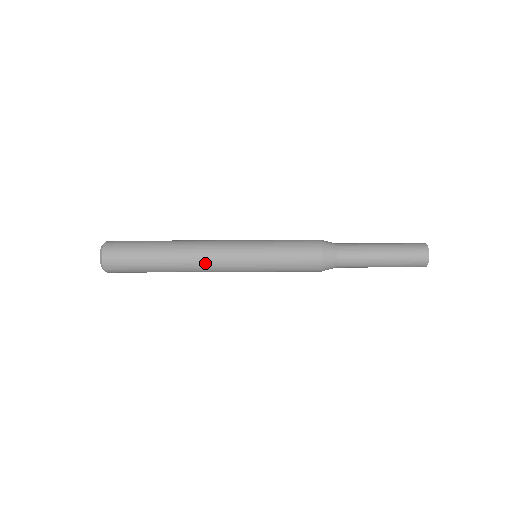
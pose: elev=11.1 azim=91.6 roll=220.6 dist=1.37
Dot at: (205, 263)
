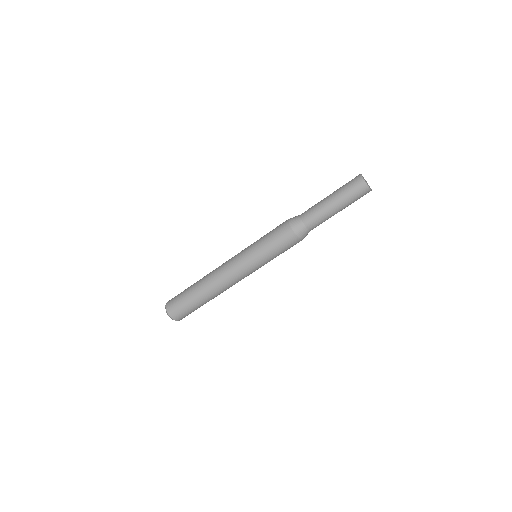
Dot at: (221, 273)
